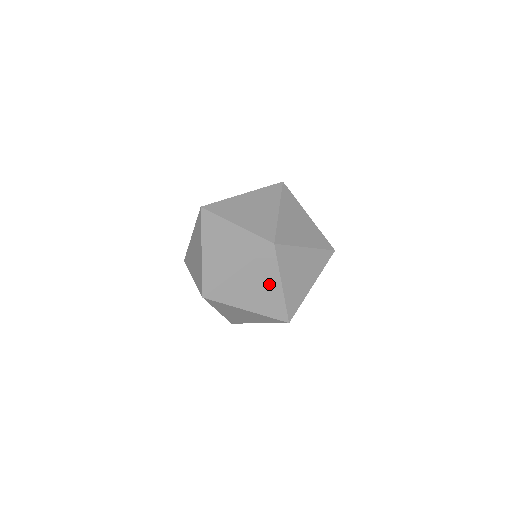
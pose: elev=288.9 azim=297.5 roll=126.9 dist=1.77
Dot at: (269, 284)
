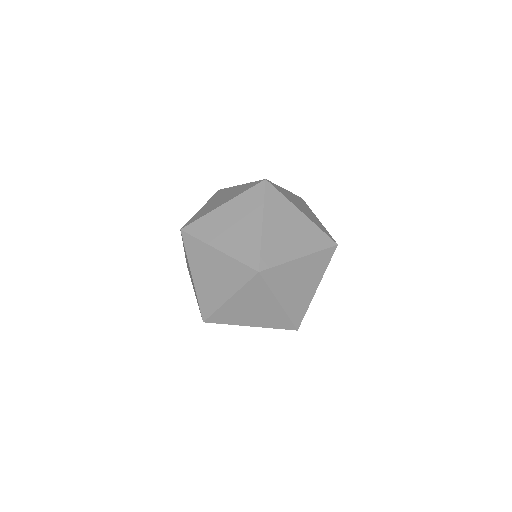
Dot at: (293, 218)
